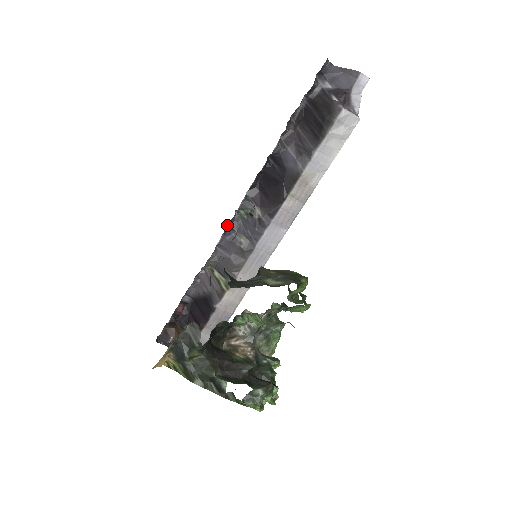
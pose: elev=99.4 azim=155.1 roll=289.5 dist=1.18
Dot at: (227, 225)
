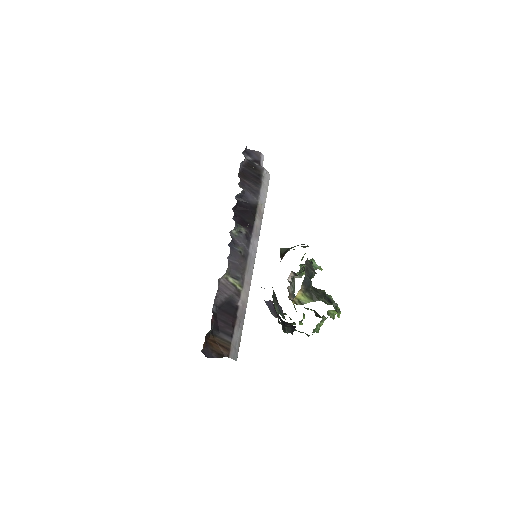
Dot at: (231, 240)
